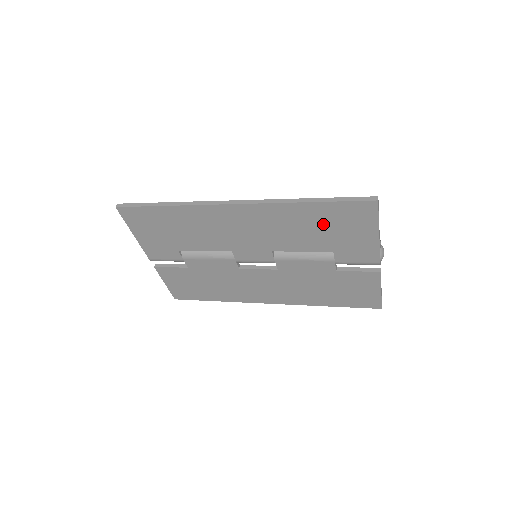
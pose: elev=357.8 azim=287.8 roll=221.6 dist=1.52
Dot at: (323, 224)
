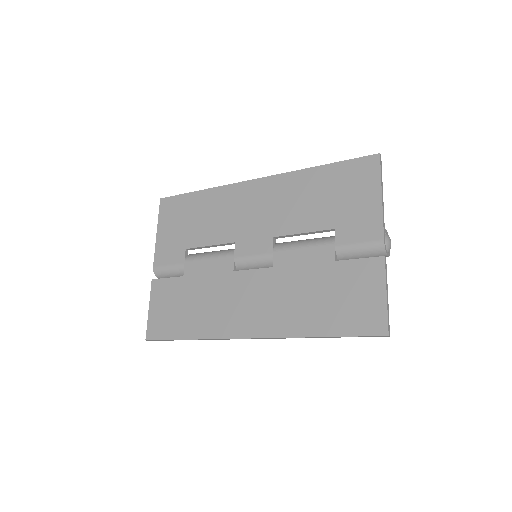
Dot at: (329, 191)
